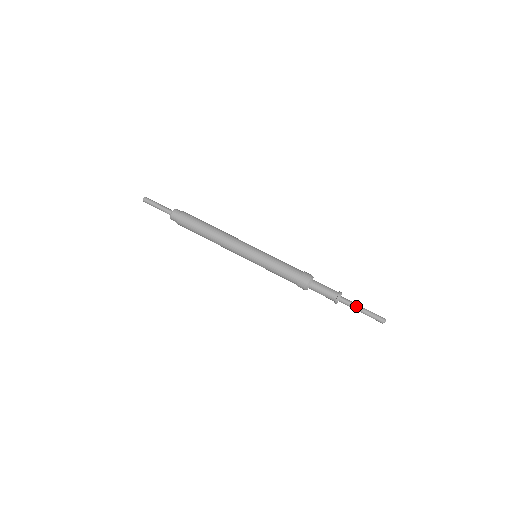
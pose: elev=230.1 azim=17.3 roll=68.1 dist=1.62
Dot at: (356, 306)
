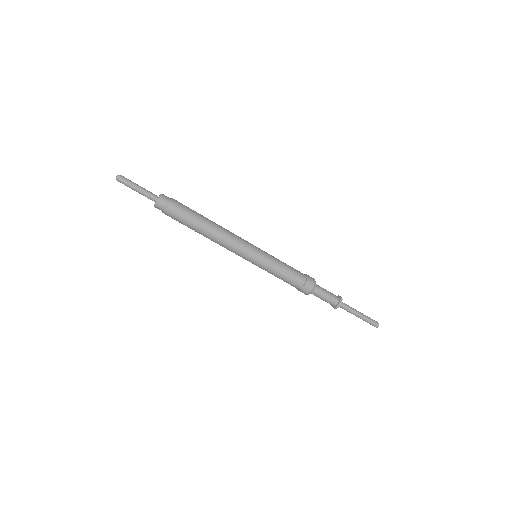
Dot at: (355, 309)
